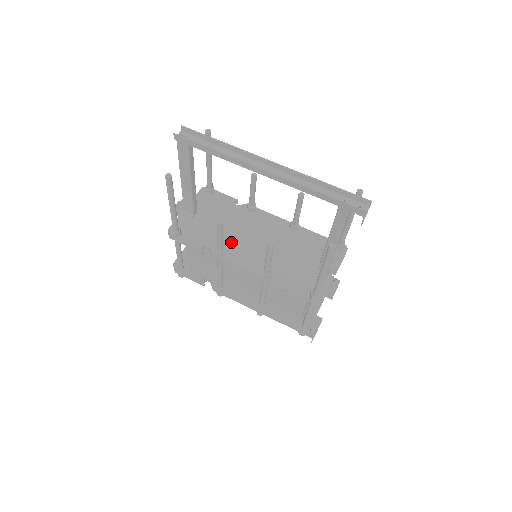
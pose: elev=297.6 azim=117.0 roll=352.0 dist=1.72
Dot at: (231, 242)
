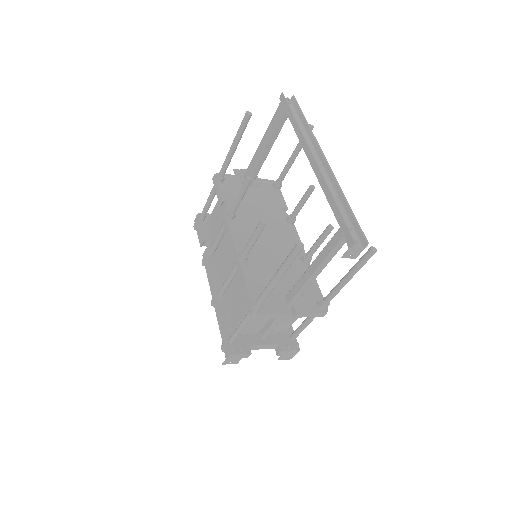
Dot at: (247, 219)
